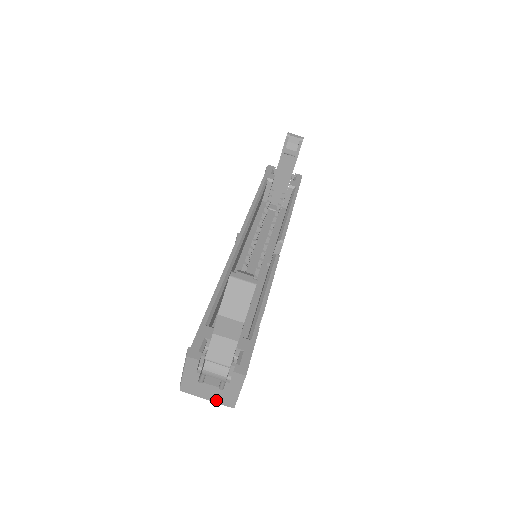
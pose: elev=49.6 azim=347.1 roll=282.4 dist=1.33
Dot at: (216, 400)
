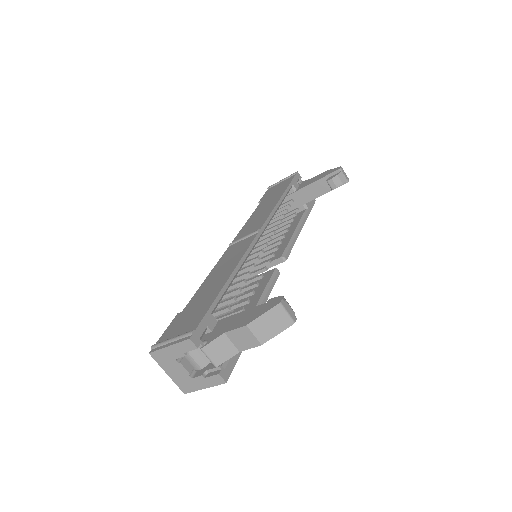
Dot at: (175, 379)
